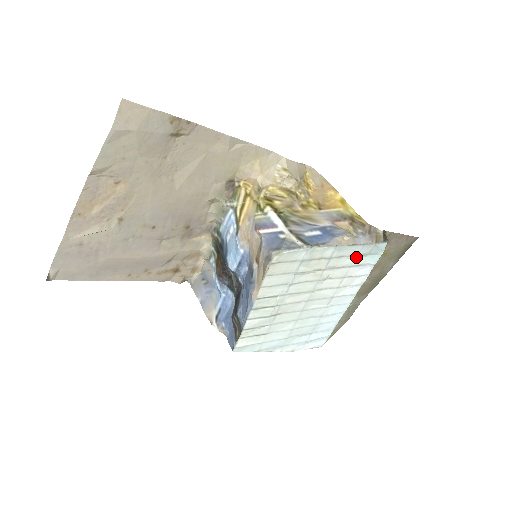
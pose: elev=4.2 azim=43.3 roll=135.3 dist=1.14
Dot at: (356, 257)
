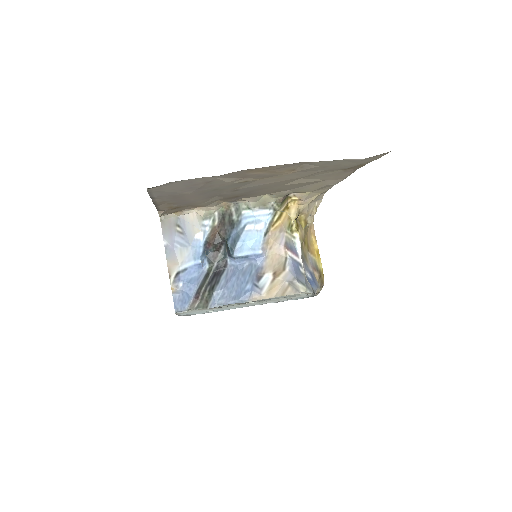
Dot at: occluded
